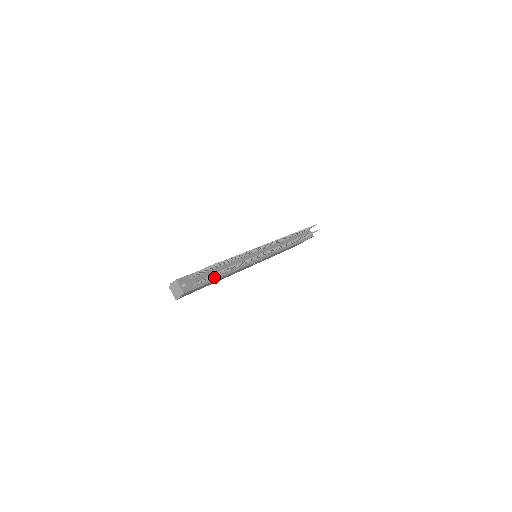
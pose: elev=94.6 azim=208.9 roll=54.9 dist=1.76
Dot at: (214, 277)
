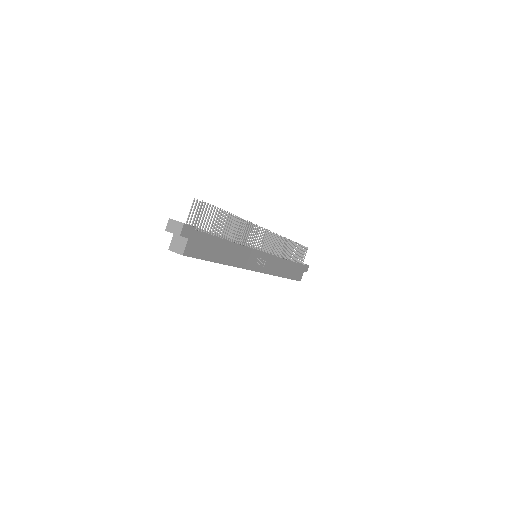
Dot at: (215, 236)
